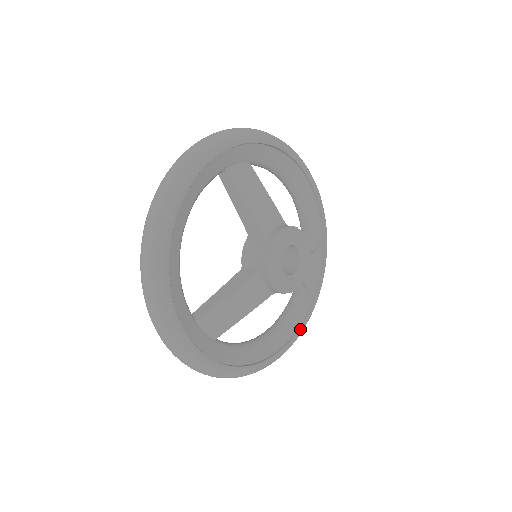
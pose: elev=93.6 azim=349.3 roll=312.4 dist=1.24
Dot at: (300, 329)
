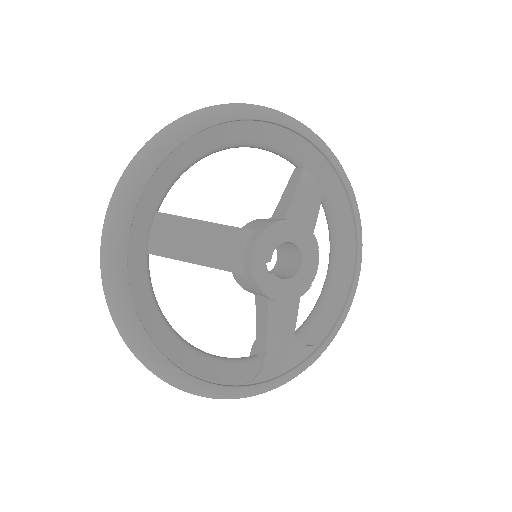
Dot at: (217, 385)
